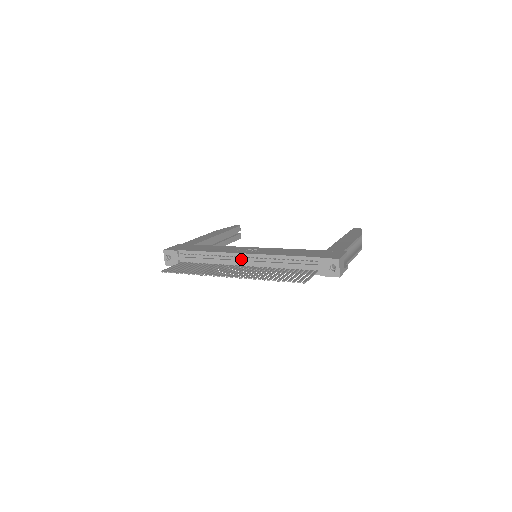
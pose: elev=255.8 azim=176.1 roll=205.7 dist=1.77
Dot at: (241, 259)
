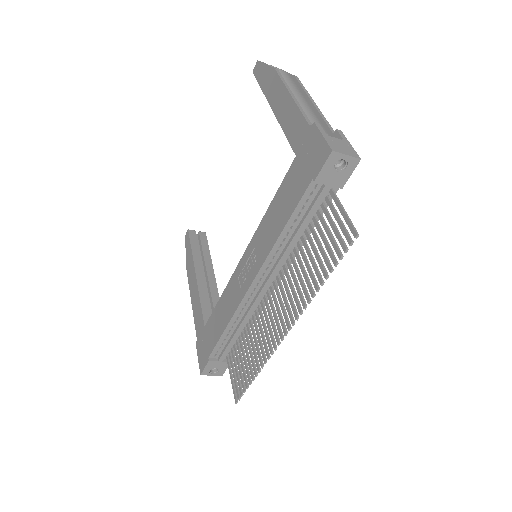
Dot at: (258, 289)
